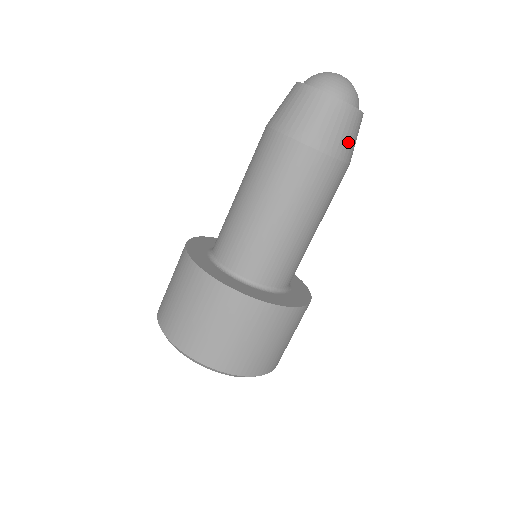
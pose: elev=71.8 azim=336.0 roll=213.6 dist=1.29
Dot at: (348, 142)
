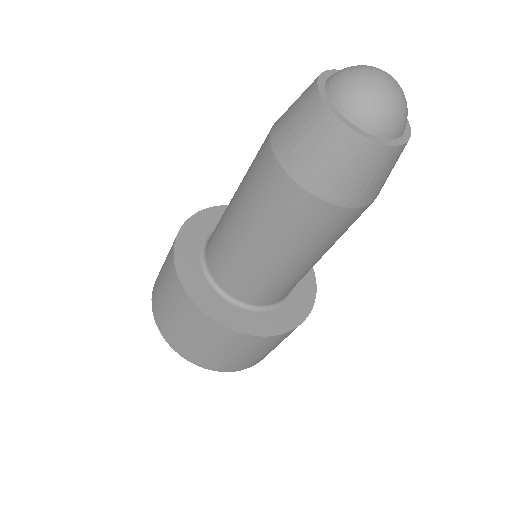
Dot at: occluded
